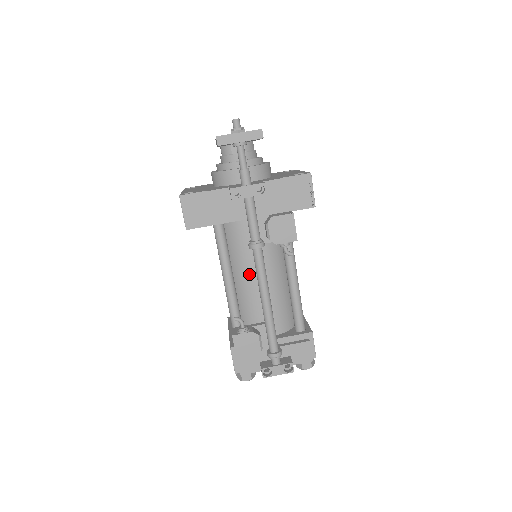
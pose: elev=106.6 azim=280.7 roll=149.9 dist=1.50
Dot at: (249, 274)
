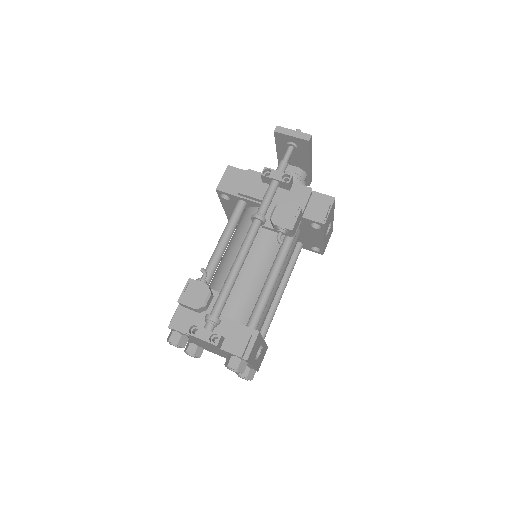
Dot at: occluded
